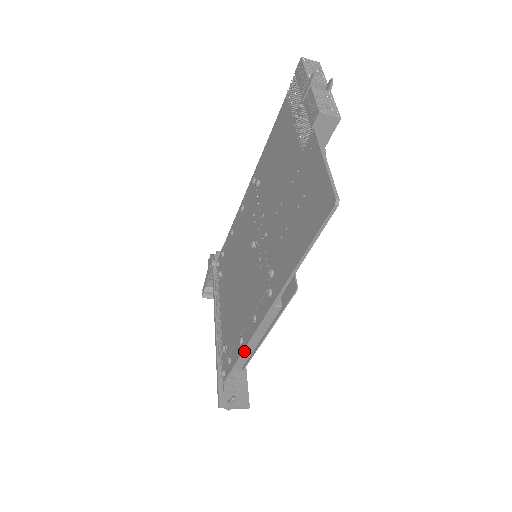
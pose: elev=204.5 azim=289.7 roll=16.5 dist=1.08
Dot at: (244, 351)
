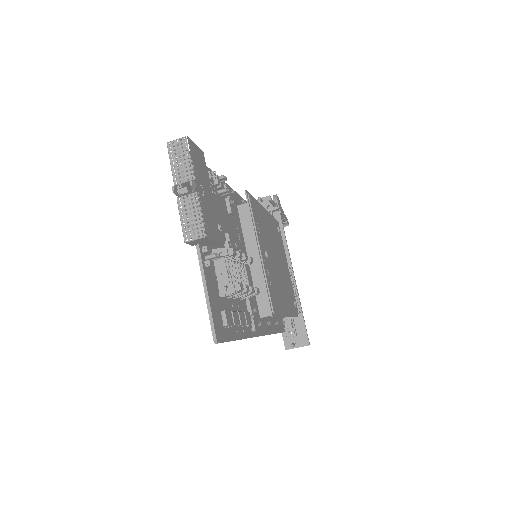
Dot at: occluded
